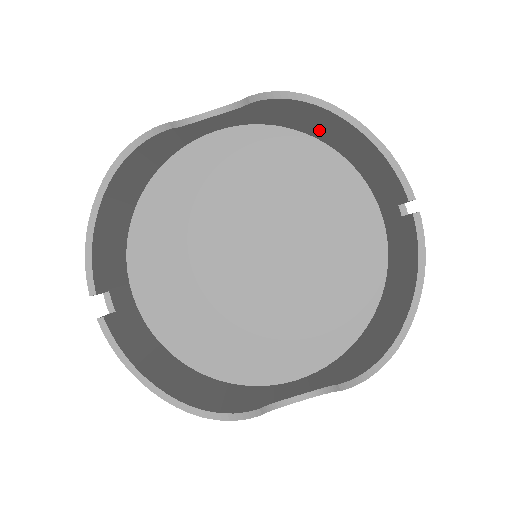
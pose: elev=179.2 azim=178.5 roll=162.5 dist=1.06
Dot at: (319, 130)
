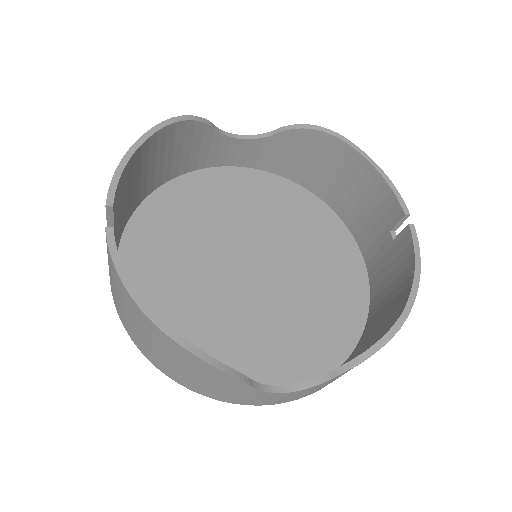
Dot at: (323, 179)
